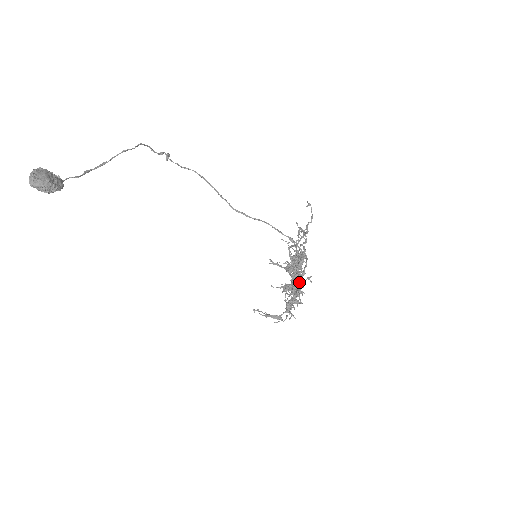
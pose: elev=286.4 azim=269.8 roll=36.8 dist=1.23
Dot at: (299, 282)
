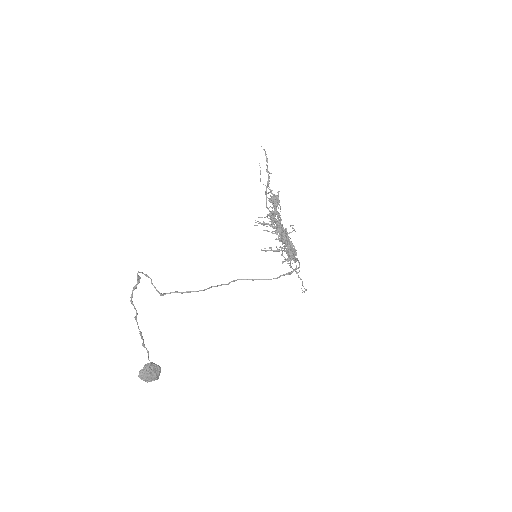
Dot at: (292, 250)
